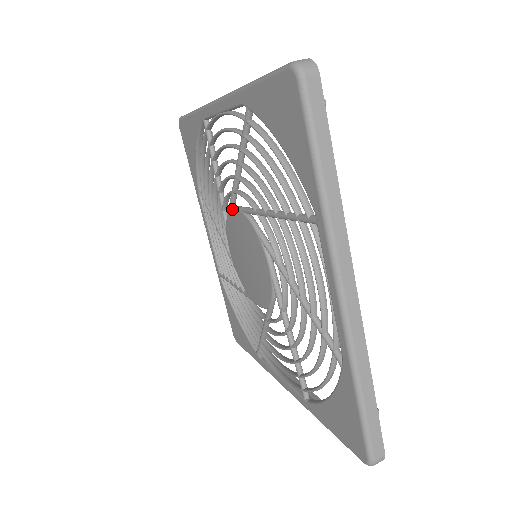
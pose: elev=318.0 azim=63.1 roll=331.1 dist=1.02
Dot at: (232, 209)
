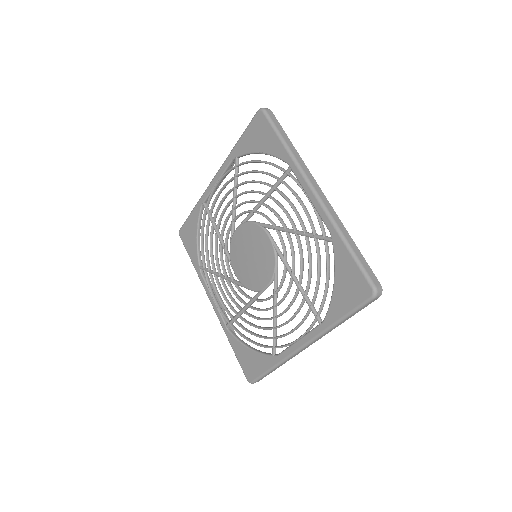
Dot at: (234, 233)
